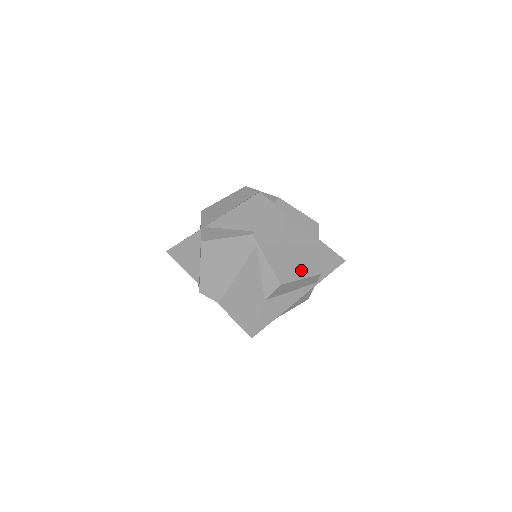
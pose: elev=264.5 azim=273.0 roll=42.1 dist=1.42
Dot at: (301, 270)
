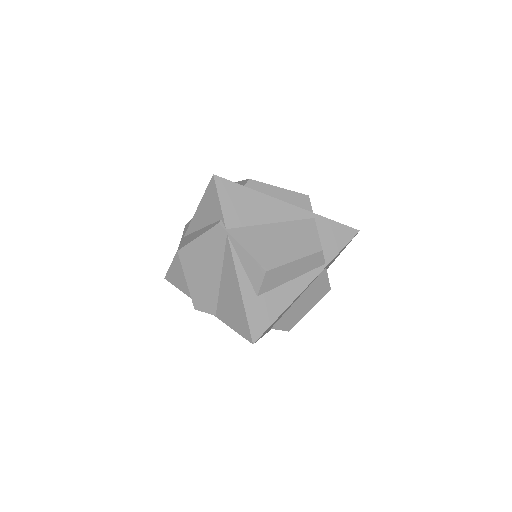
Dot at: (293, 250)
